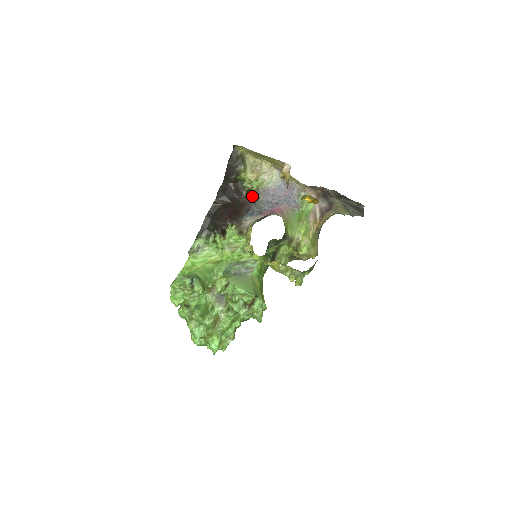
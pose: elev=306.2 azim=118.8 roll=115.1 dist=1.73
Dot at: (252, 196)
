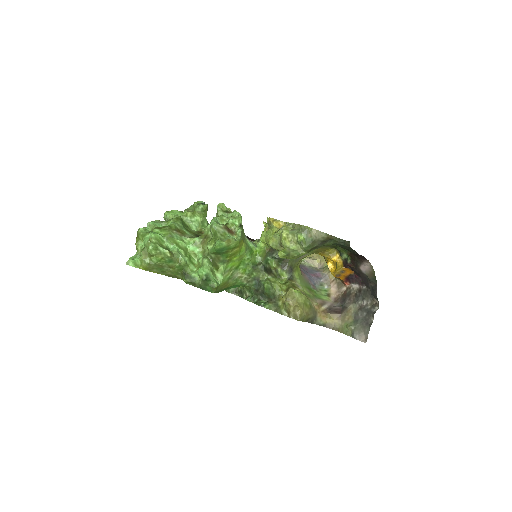
Dot at: occluded
